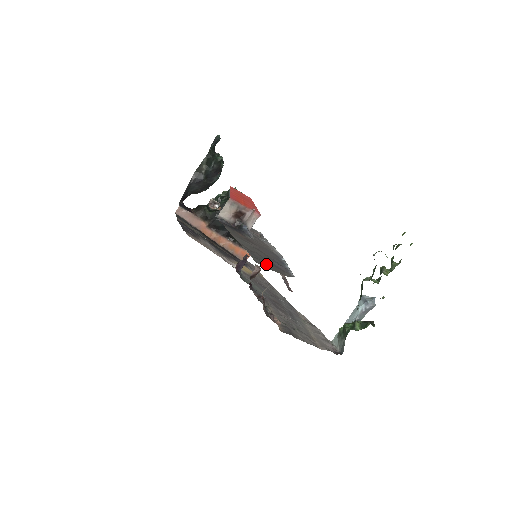
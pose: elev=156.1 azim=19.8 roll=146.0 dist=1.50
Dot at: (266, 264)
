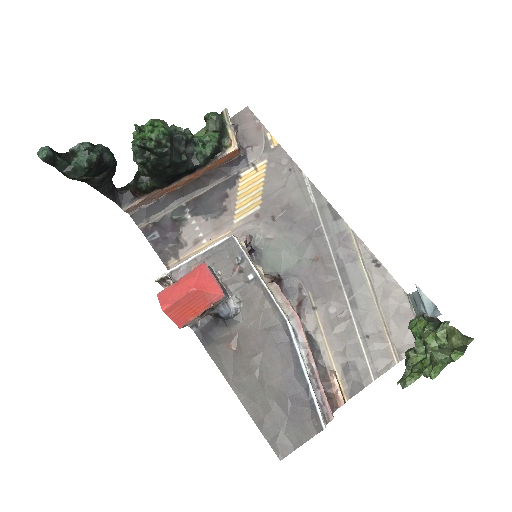
Dot at: (288, 434)
